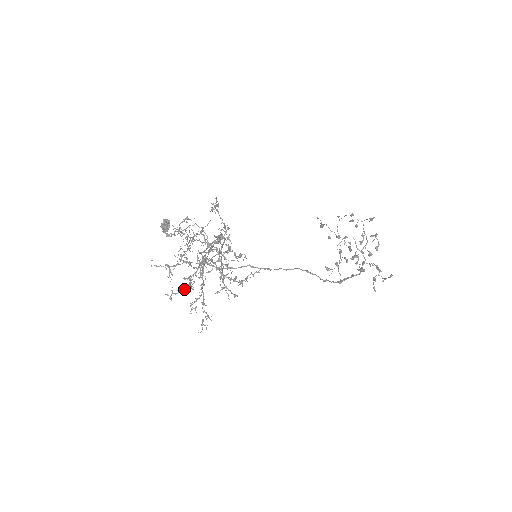
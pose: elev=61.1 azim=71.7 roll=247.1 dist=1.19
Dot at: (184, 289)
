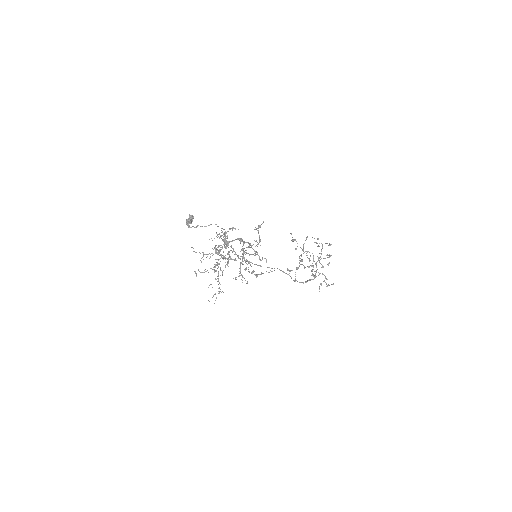
Dot at: occluded
